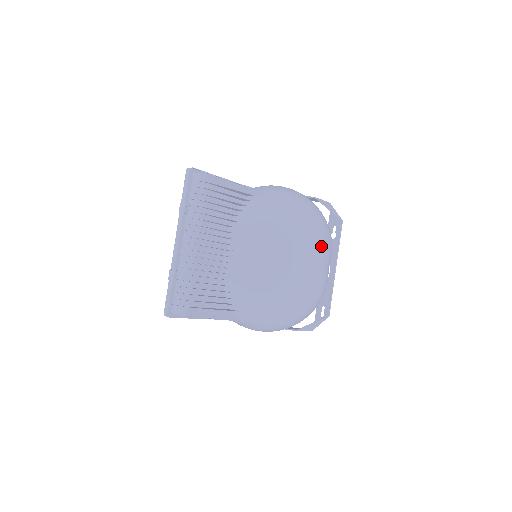
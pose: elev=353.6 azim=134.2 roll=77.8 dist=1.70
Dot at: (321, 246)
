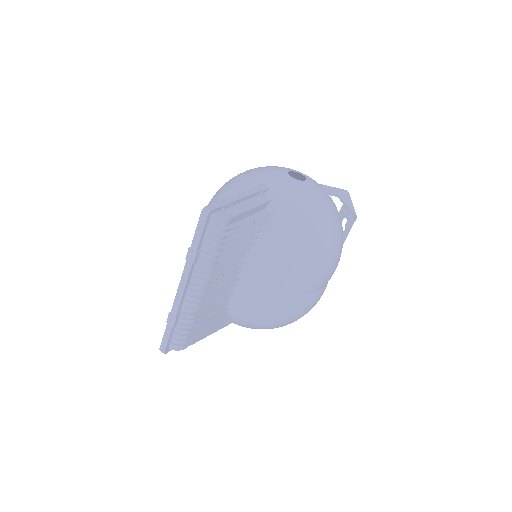
Dot at: (334, 270)
